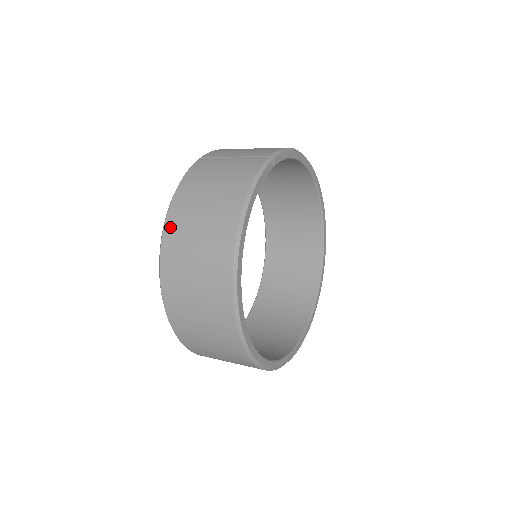
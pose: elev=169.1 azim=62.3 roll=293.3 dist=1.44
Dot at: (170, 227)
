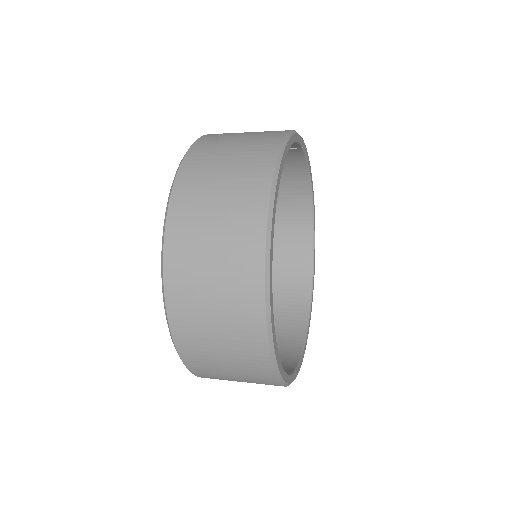
Dot at: (197, 149)
